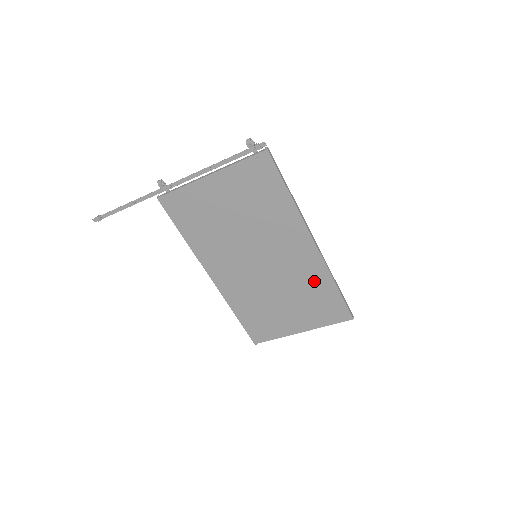
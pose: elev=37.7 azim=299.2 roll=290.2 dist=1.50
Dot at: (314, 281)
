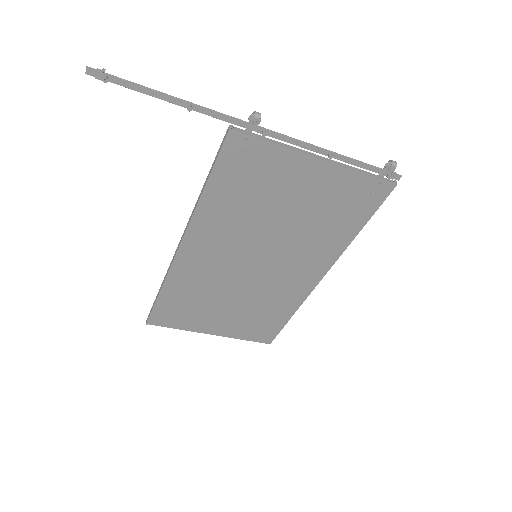
Dot at: (279, 304)
